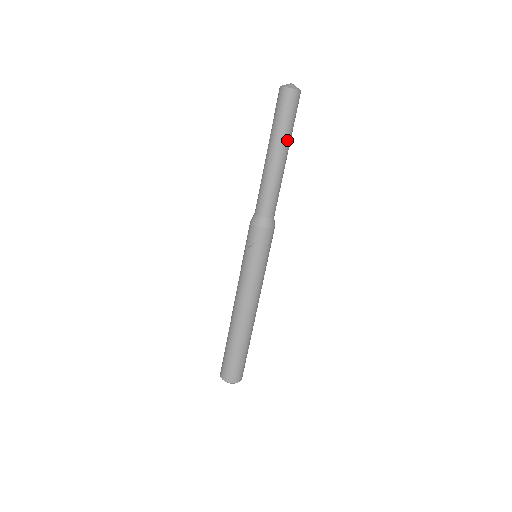
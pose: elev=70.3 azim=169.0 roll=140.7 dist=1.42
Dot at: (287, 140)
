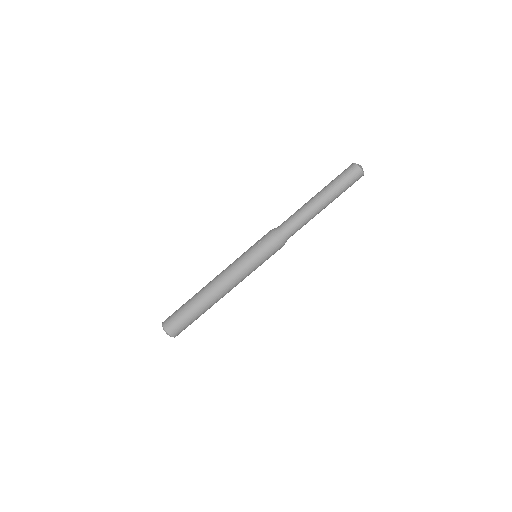
Dot at: (332, 194)
